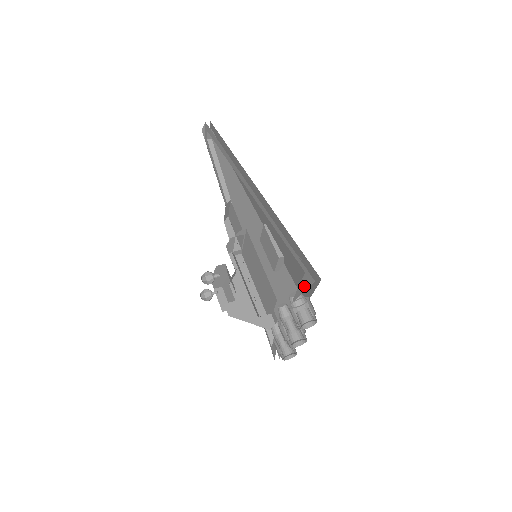
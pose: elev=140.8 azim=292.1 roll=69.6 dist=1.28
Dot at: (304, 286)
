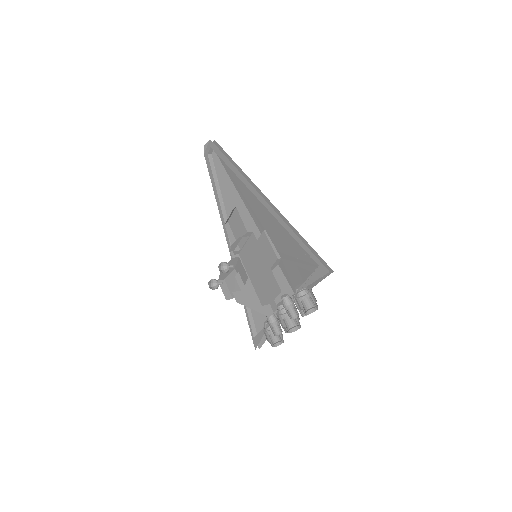
Dot at: (315, 277)
